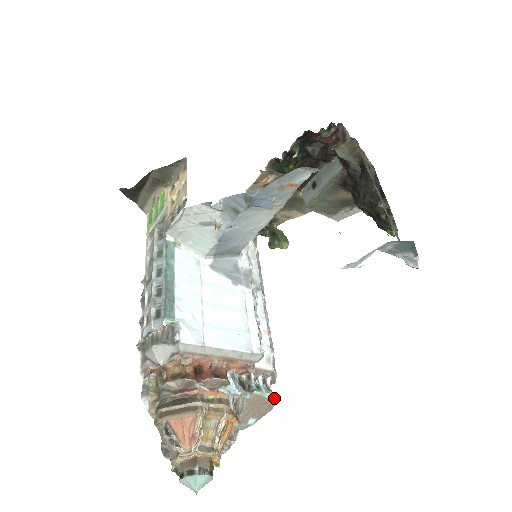
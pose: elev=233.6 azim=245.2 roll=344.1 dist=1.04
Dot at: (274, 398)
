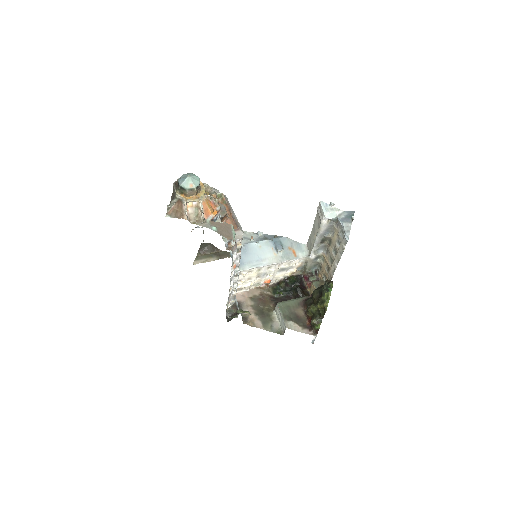
Dot at: (234, 237)
